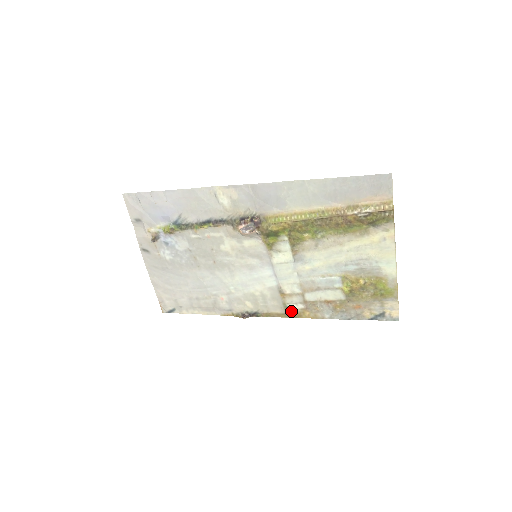
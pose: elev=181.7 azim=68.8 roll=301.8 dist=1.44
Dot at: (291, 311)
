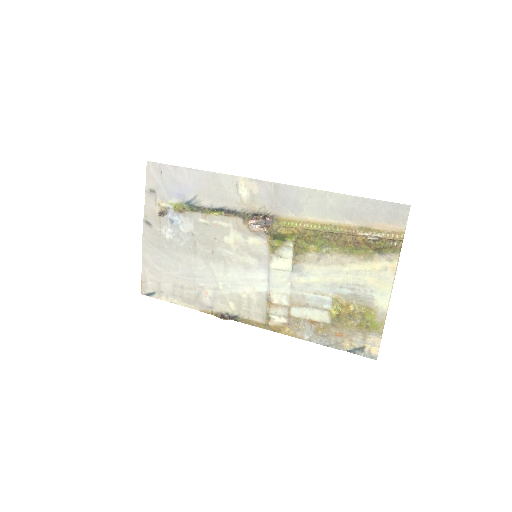
Dot at: (272, 323)
